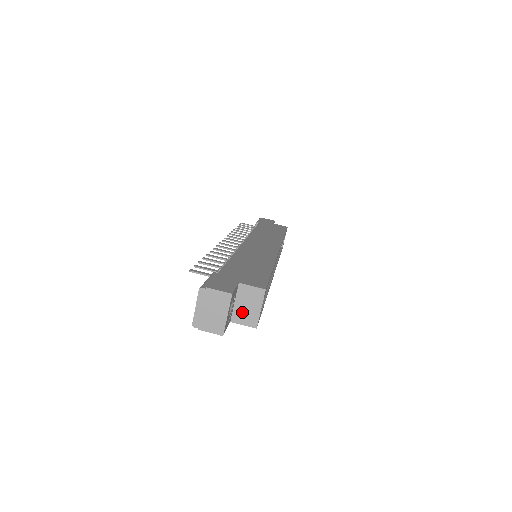
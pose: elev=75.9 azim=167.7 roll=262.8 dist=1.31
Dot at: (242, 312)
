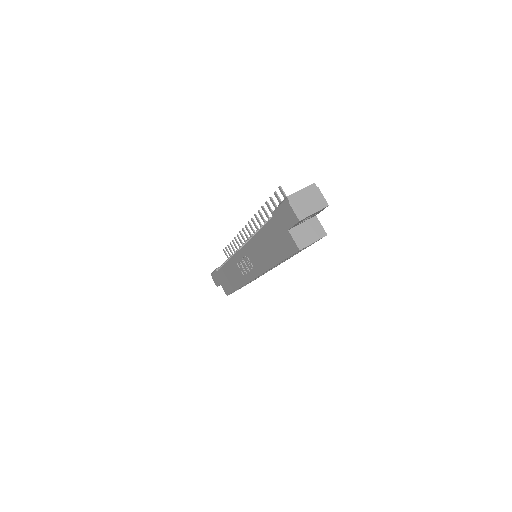
Dot at: (301, 232)
